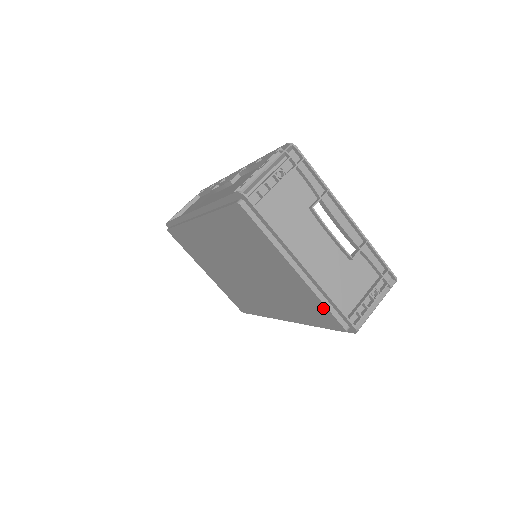
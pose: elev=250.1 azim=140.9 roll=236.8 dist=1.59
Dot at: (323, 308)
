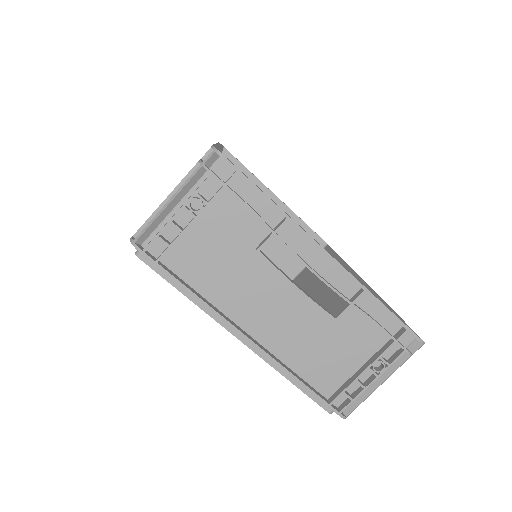
Dot at: occluded
